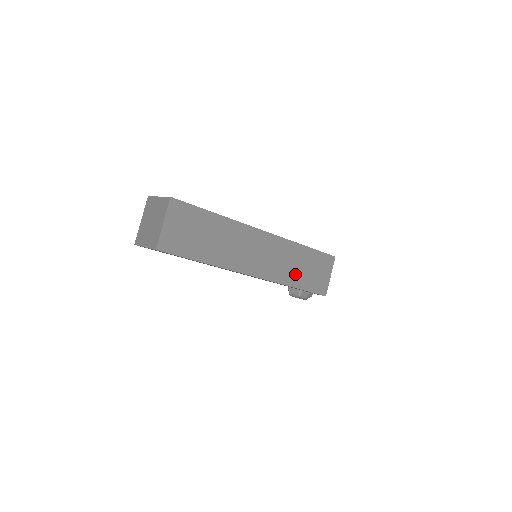
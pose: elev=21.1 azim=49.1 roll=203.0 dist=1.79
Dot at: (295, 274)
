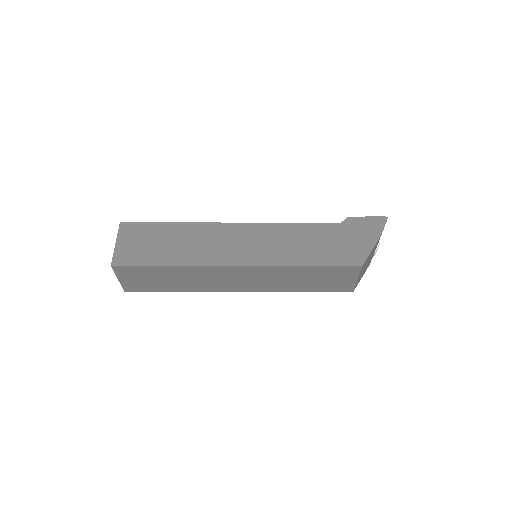
Dot at: (296, 284)
